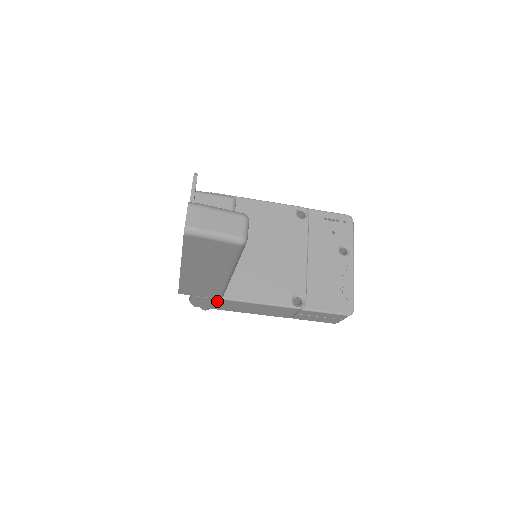
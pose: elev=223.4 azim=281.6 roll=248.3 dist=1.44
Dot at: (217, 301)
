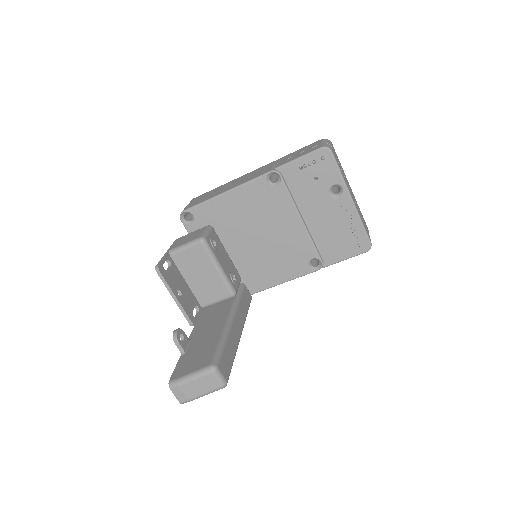
Dot at: occluded
